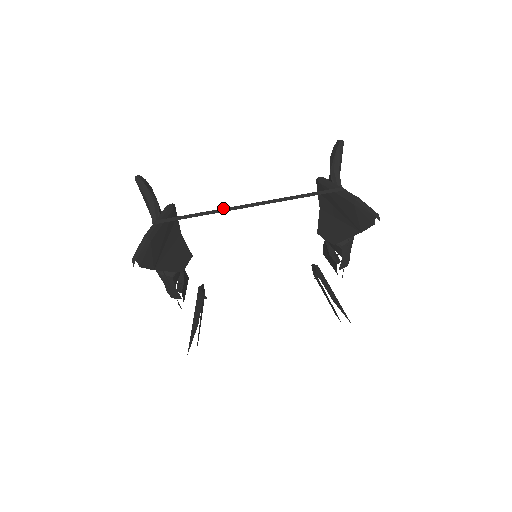
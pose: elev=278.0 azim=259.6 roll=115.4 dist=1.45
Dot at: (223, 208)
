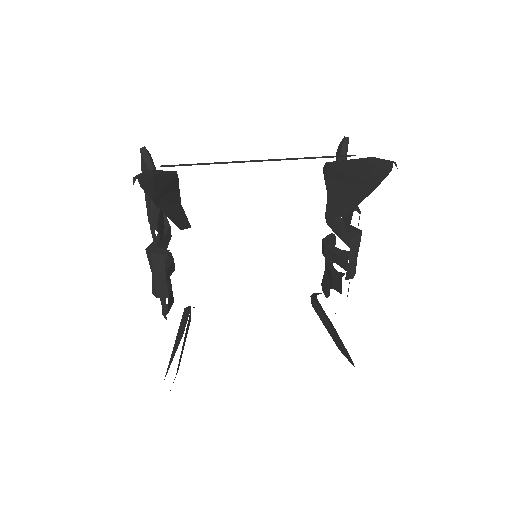
Dot at: (233, 161)
